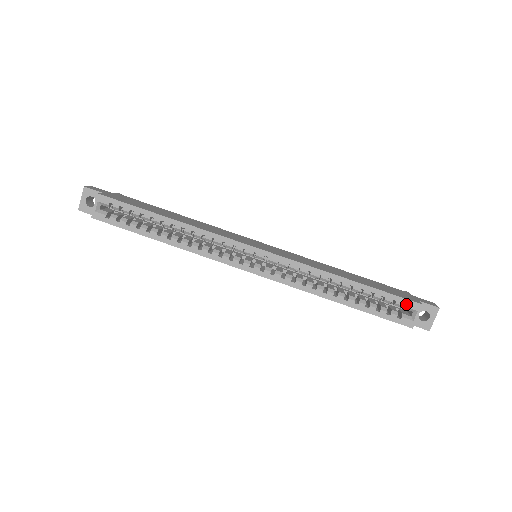
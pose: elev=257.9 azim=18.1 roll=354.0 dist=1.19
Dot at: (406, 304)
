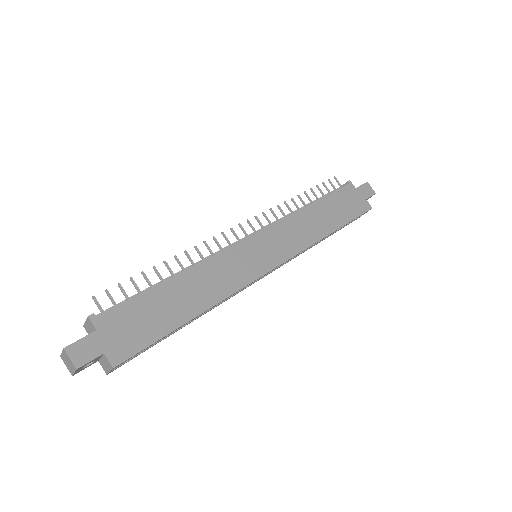
Dot at: (362, 213)
